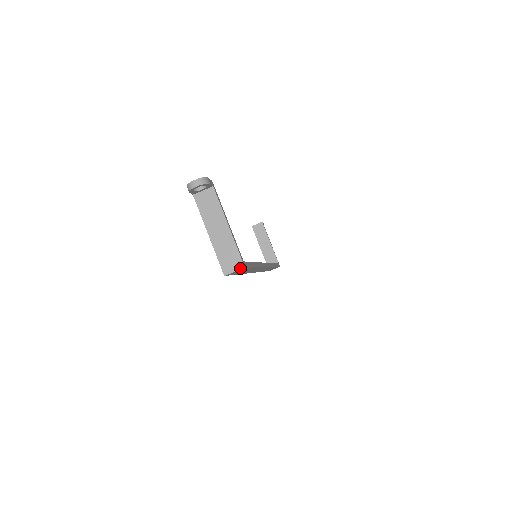
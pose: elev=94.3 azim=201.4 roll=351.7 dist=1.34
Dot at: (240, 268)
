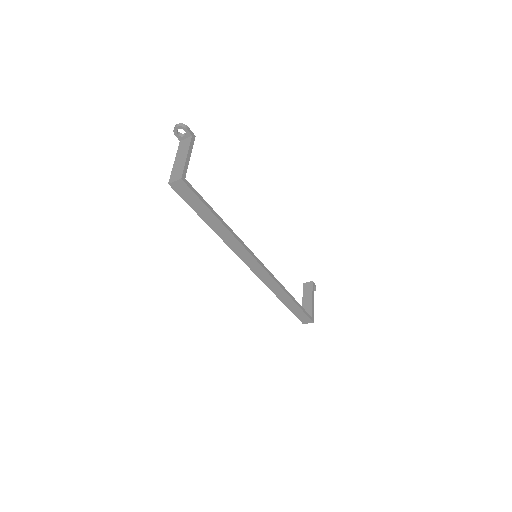
Dot at: (179, 179)
